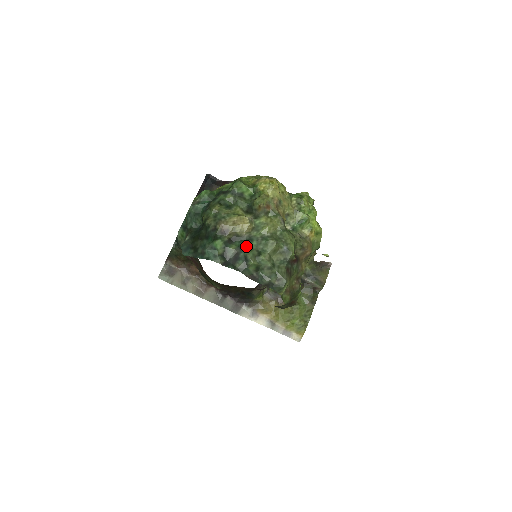
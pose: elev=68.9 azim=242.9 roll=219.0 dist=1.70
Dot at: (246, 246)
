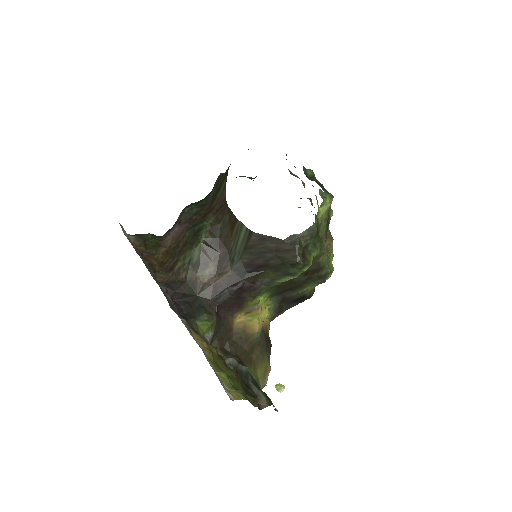
Dot at: occluded
